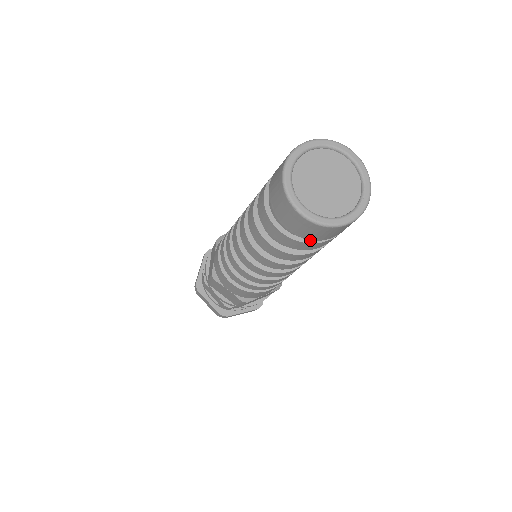
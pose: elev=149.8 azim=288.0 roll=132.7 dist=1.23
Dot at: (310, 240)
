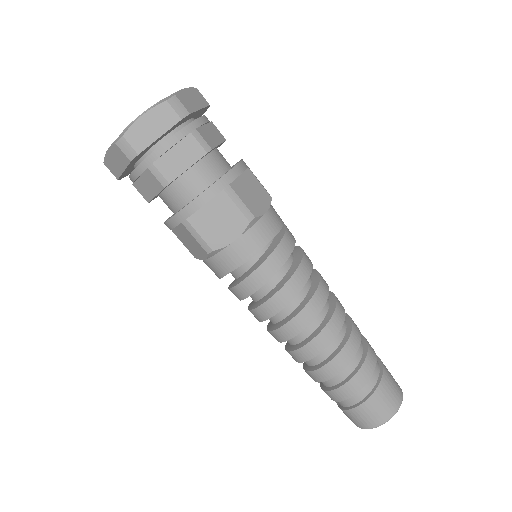
Dot at: occluded
